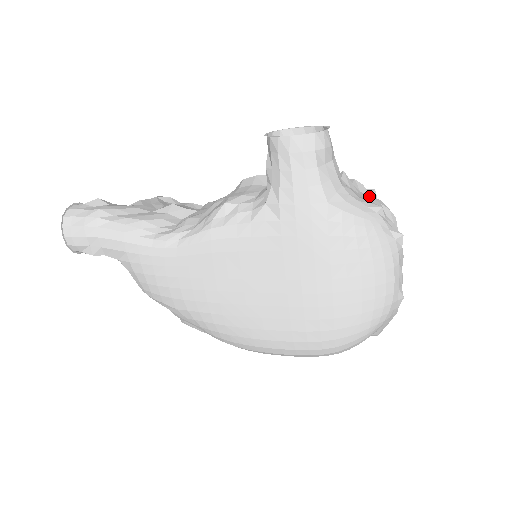
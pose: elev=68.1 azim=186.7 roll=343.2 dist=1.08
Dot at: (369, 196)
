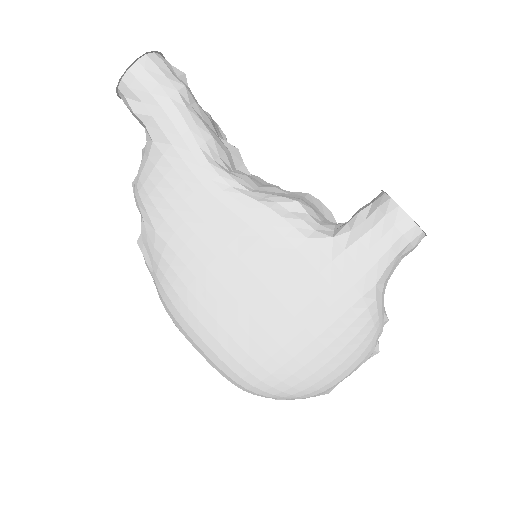
Dot at: occluded
